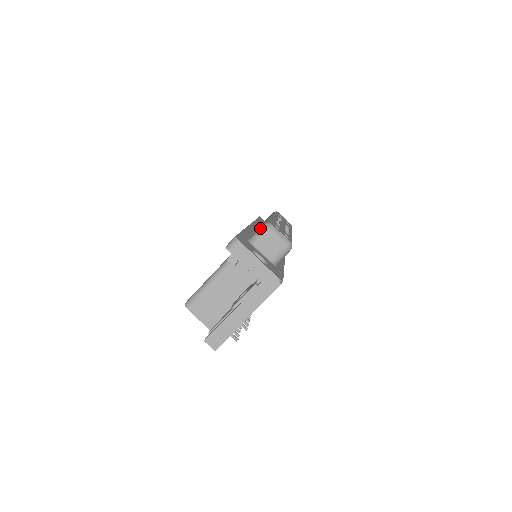
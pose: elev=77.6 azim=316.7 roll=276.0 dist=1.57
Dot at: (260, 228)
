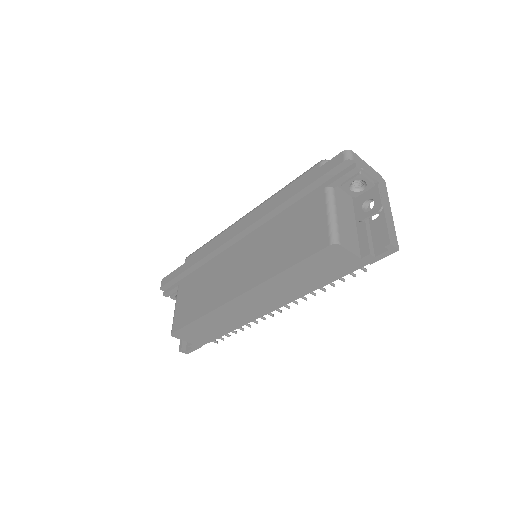
Dot at: (322, 164)
